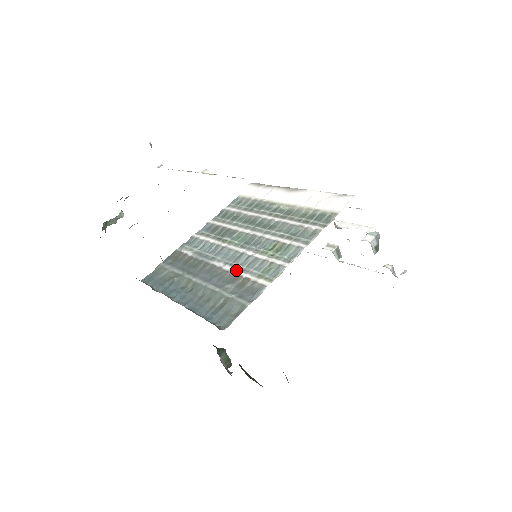
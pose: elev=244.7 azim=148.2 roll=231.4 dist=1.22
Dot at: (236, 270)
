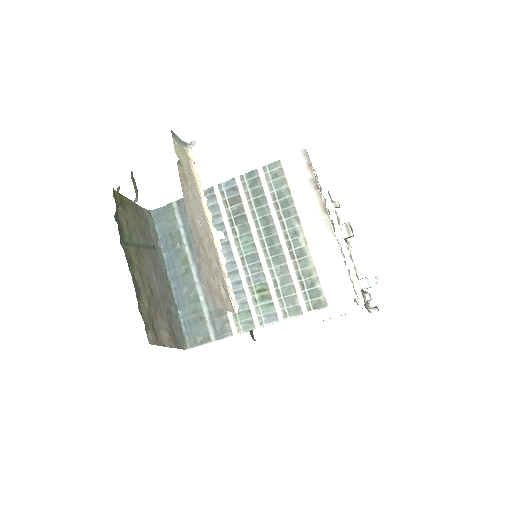
Dot at: occluded
